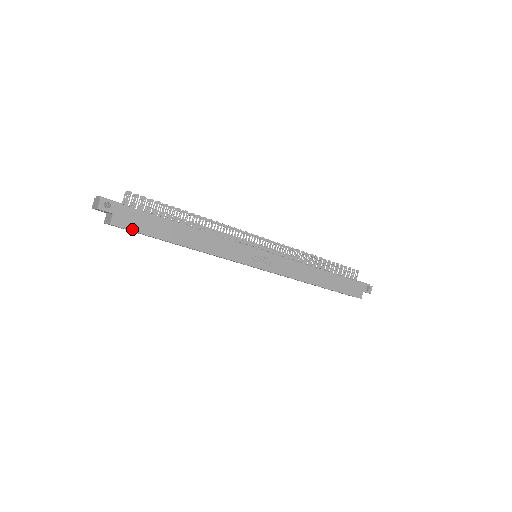
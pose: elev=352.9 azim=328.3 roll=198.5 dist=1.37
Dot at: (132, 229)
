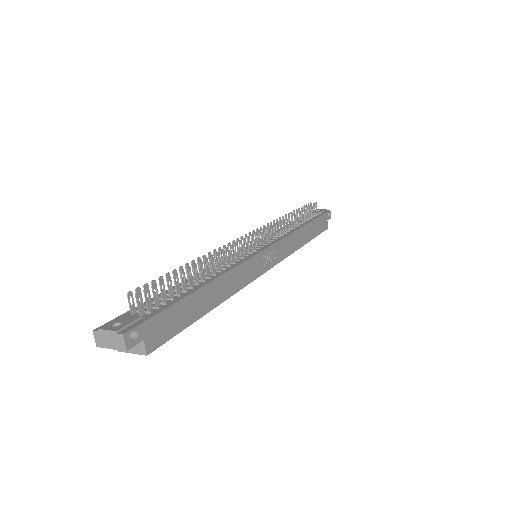
Dot at: (168, 338)
